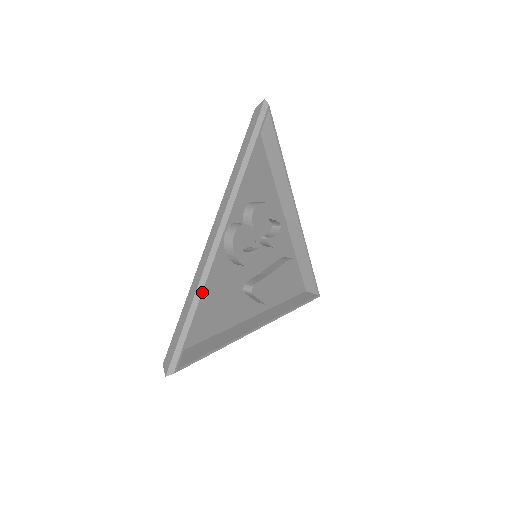
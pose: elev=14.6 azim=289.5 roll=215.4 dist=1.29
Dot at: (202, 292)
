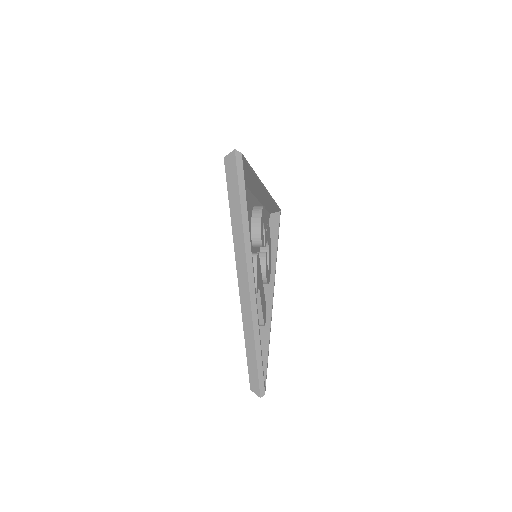
Dot at: occluded
